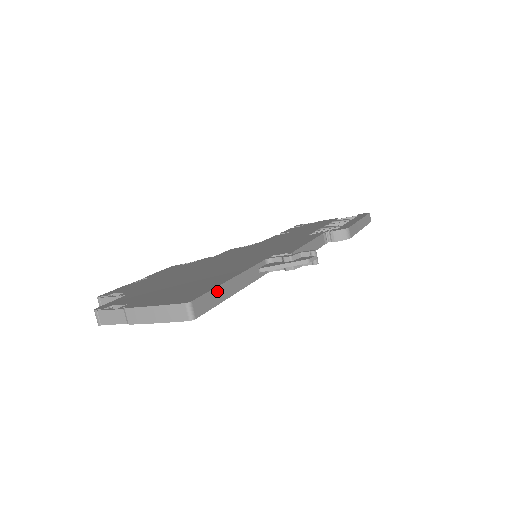
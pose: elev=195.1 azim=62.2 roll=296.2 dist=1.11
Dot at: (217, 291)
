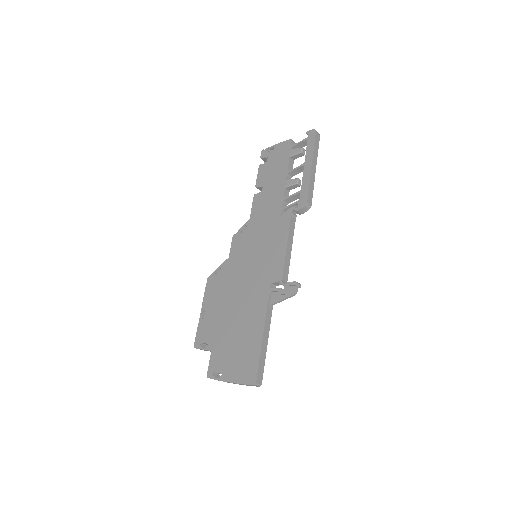
Dot at: (261, 358)
